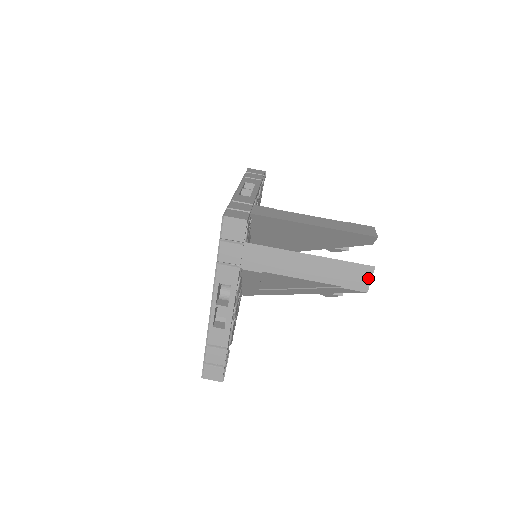
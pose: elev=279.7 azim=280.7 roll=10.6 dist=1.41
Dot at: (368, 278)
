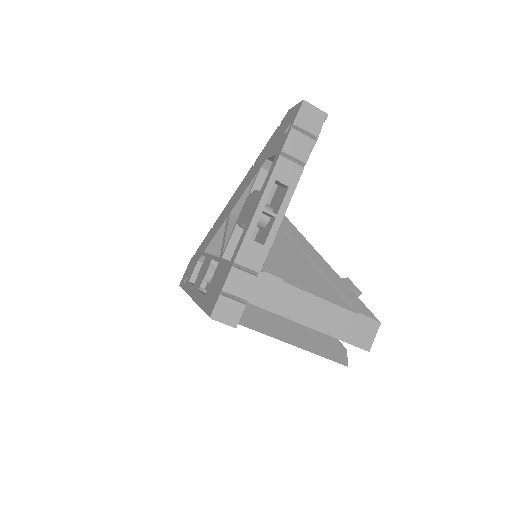
Dot at: occluded
